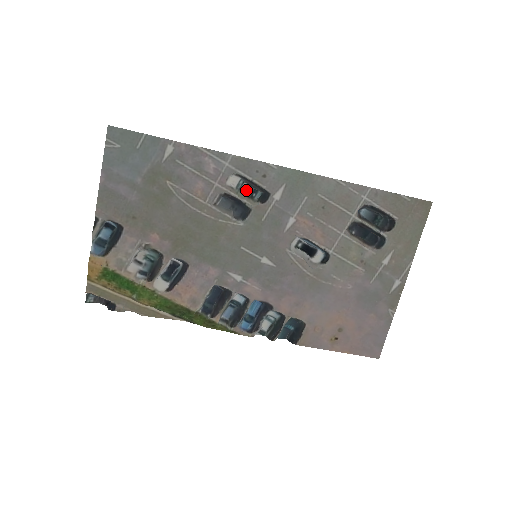
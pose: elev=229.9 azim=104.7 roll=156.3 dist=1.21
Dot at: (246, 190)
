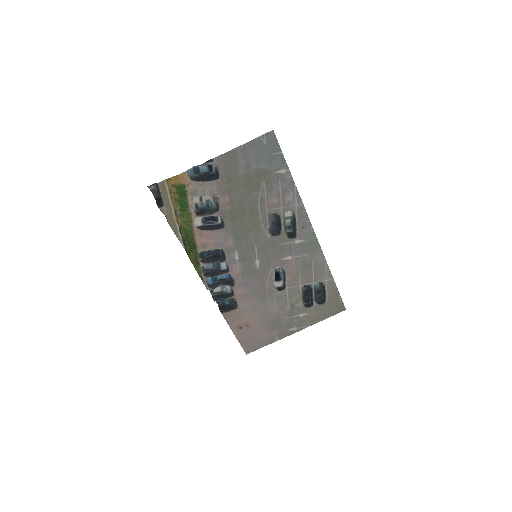
Dot at: (287, 223)
